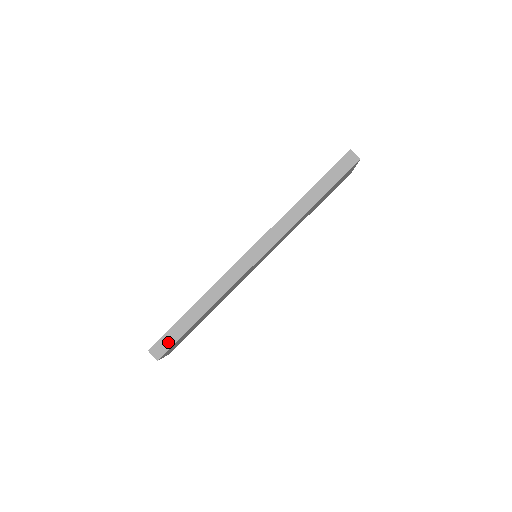
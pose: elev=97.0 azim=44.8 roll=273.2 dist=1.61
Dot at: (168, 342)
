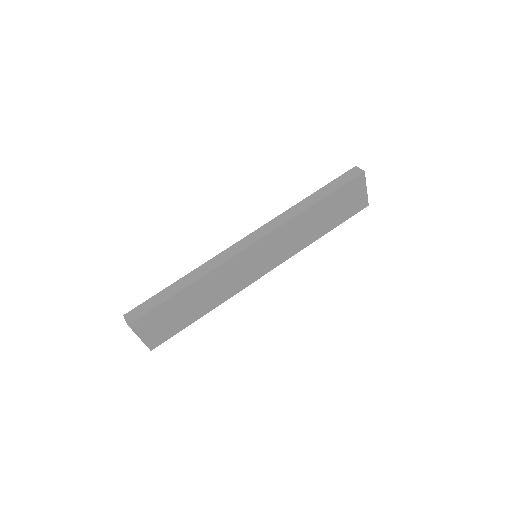
Dot at: (144, 309)
